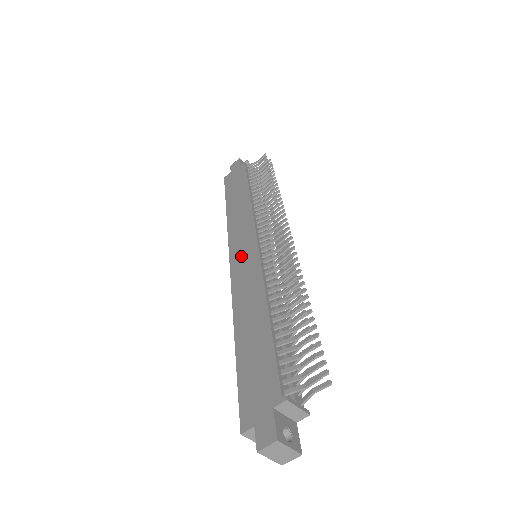
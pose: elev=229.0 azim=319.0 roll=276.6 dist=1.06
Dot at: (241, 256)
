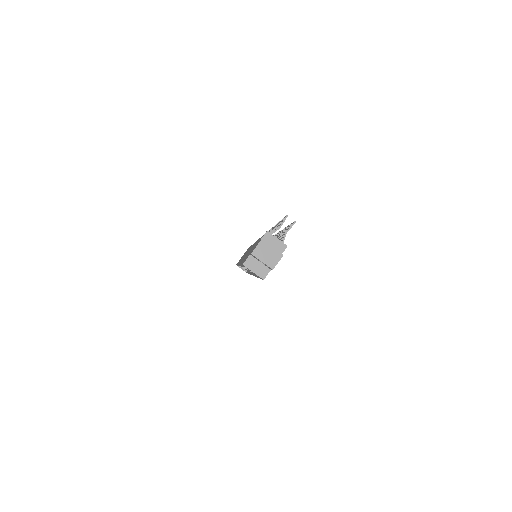
Dot at: occluded
